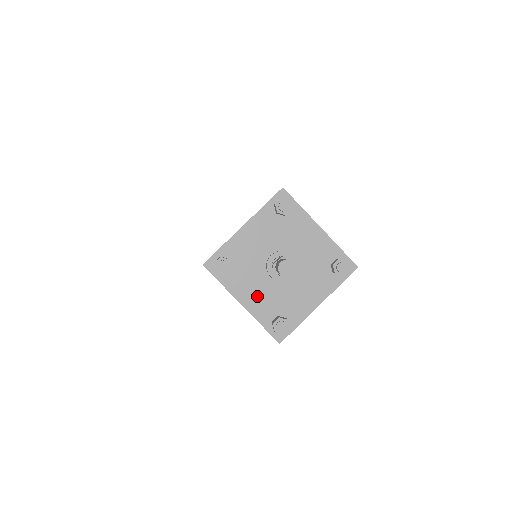
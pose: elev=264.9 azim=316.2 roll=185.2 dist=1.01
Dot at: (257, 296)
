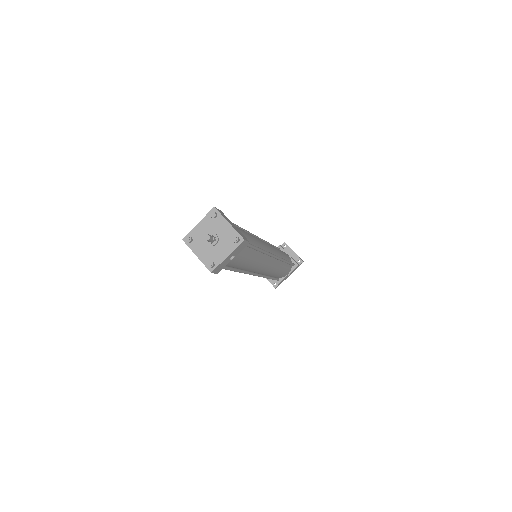
Dot at: (203, 252)
